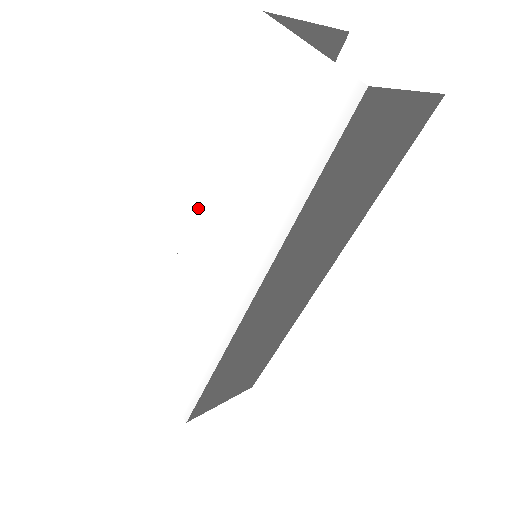
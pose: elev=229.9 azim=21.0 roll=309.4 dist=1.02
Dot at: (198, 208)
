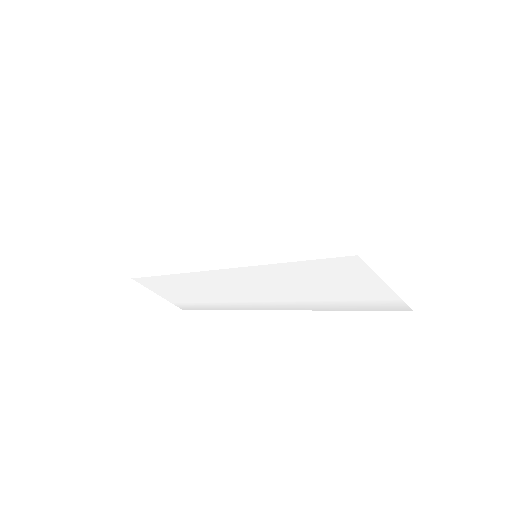
Dot at: (234, 271)
